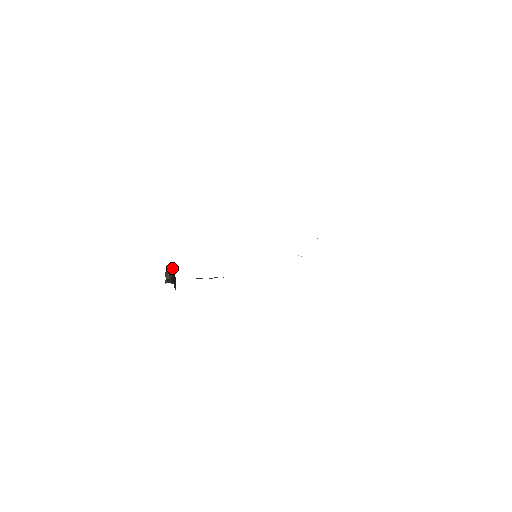
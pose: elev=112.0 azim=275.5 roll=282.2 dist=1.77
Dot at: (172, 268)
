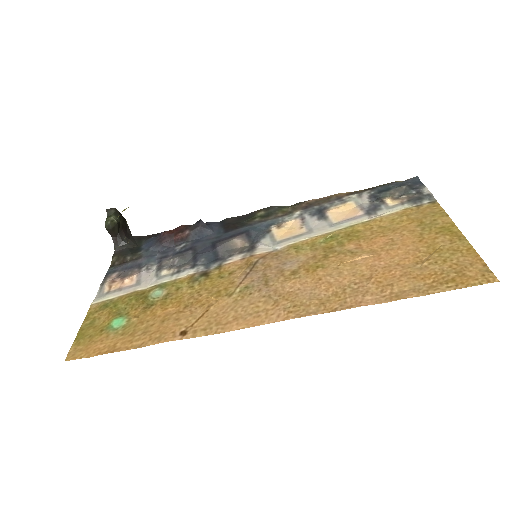
Dot at: (113, 221)
